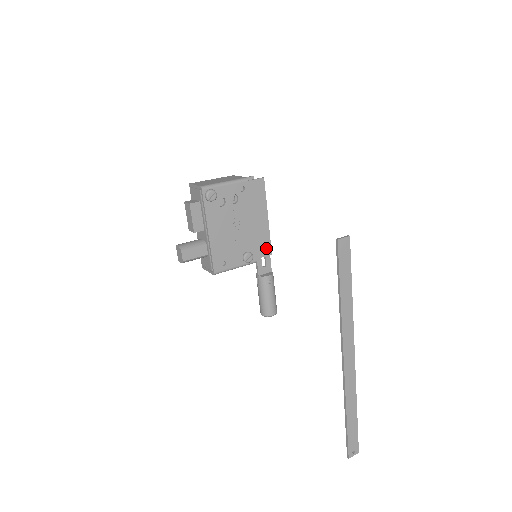
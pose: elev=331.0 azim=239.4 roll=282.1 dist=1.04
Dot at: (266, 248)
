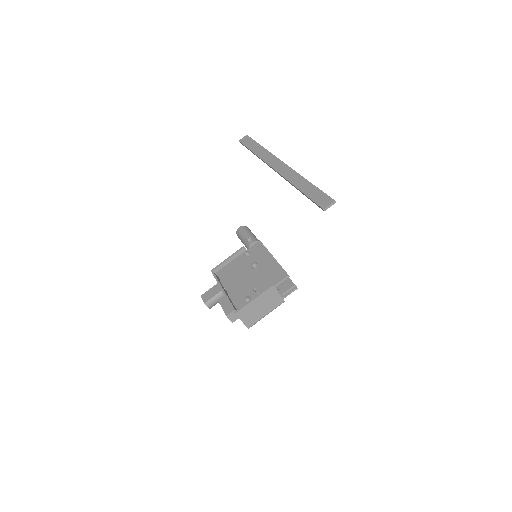
Dot at: occluded
